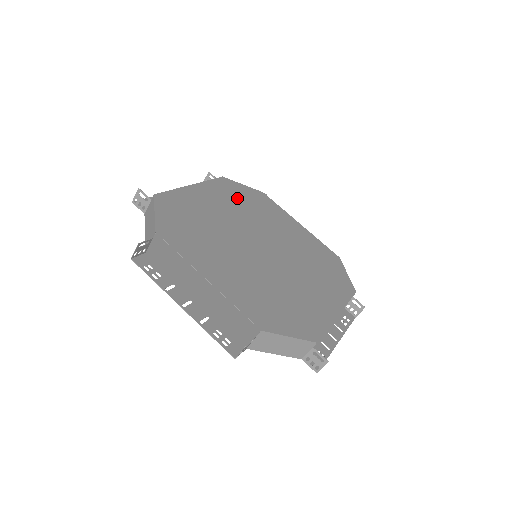
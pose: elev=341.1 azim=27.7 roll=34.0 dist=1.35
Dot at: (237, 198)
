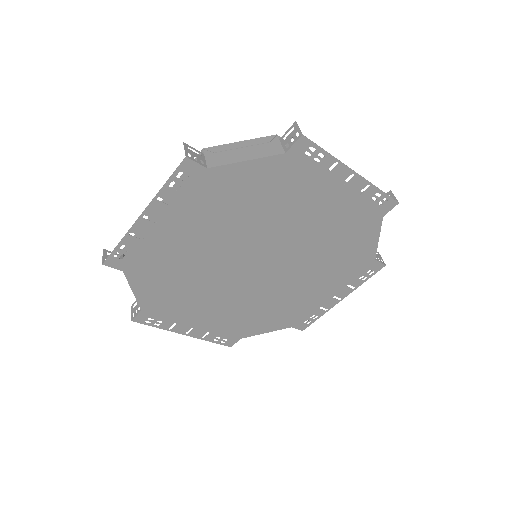
Dot at: occluded
